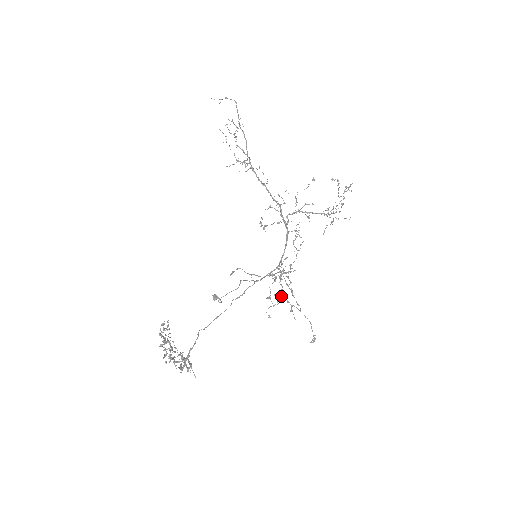
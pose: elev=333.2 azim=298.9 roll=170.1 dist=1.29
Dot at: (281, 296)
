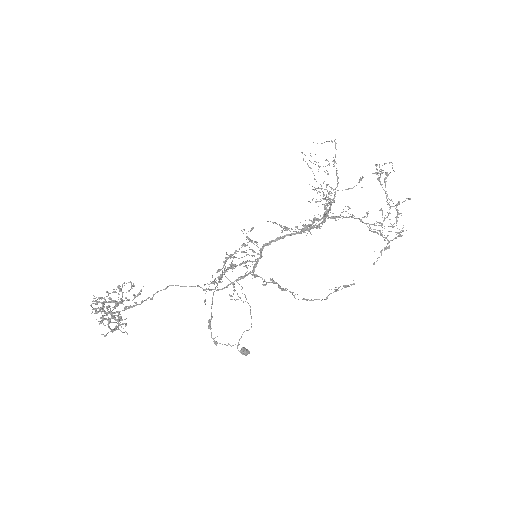
Dot at: (224, 273)
